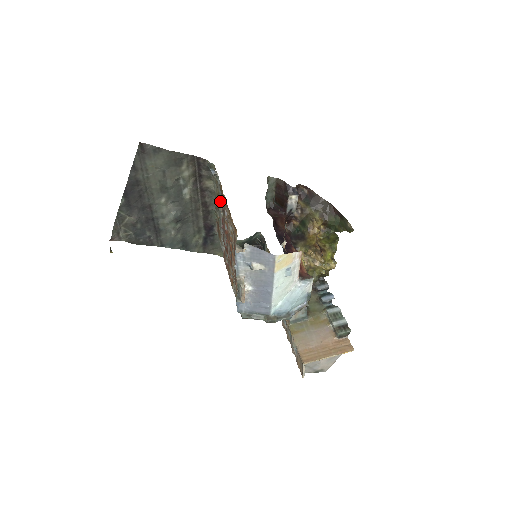
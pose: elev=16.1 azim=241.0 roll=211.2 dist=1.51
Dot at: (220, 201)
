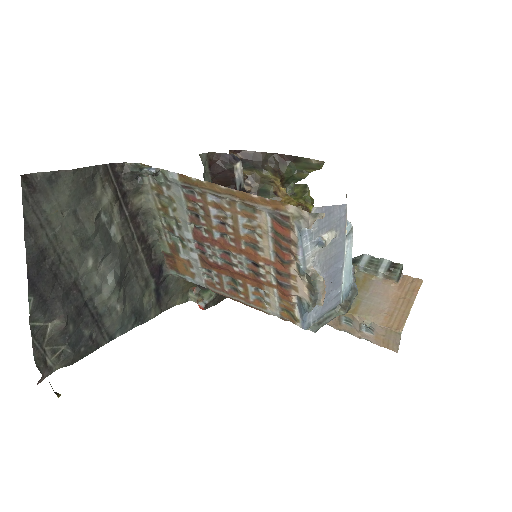
Dot at: (179, 209)
